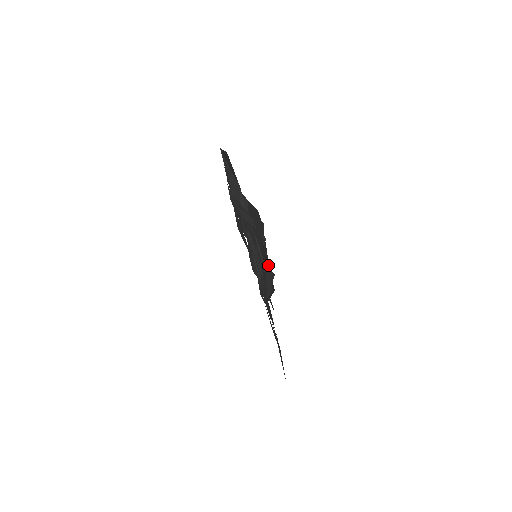
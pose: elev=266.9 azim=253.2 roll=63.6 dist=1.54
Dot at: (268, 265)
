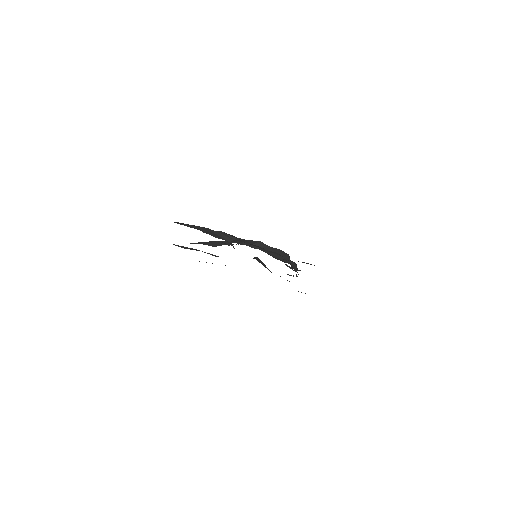
Dot at: occluded
